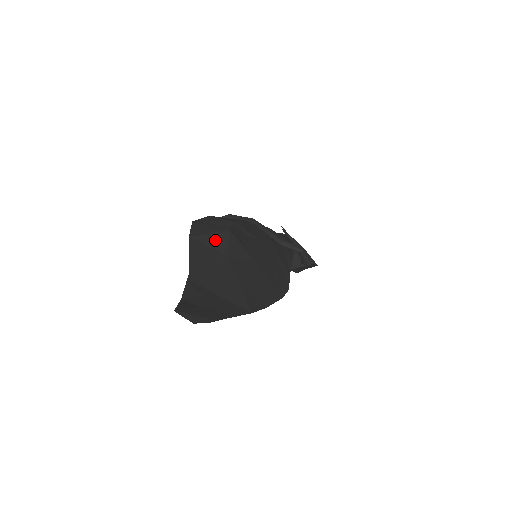
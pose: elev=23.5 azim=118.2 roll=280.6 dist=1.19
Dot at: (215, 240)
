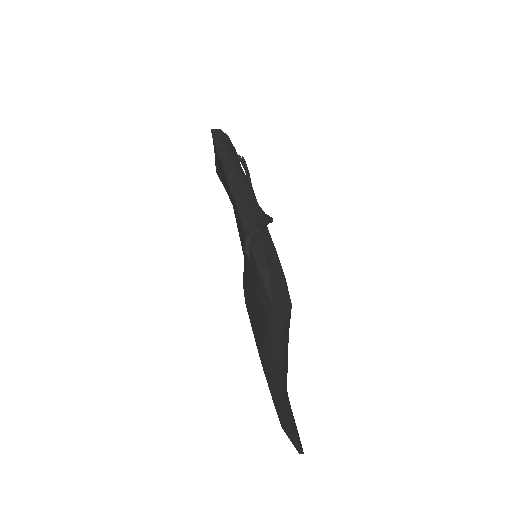
Dot at: (287, 326)
